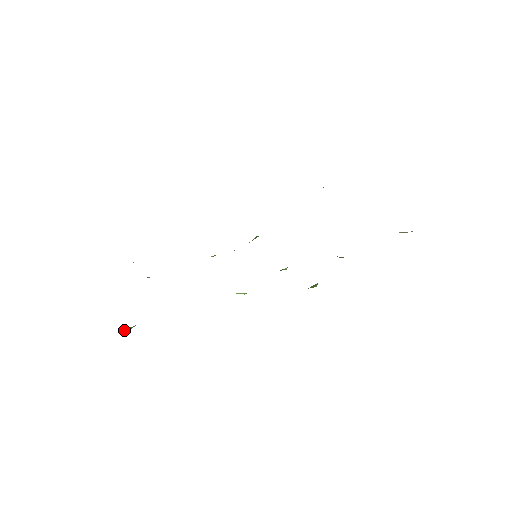
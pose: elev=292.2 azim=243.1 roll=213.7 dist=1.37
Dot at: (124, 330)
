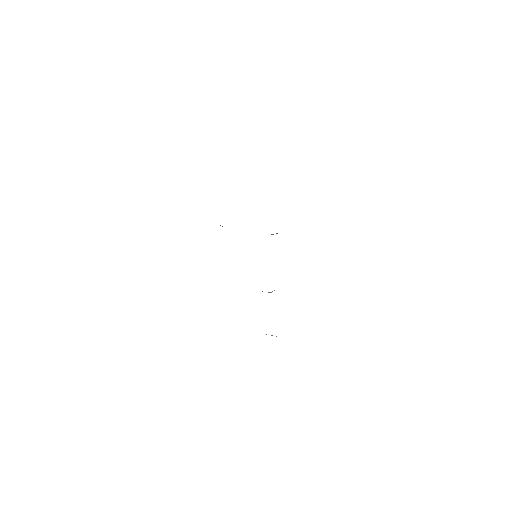
Dot at: occluded
